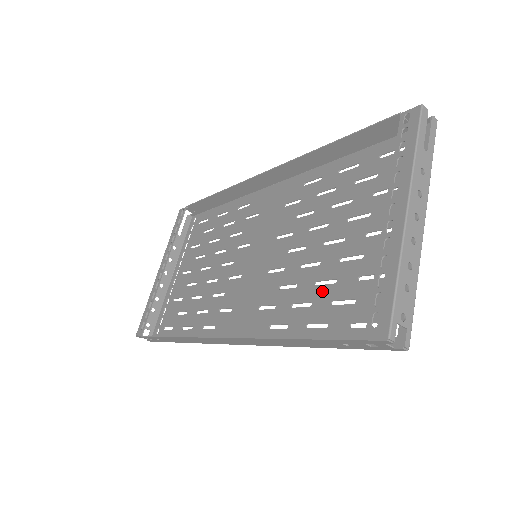
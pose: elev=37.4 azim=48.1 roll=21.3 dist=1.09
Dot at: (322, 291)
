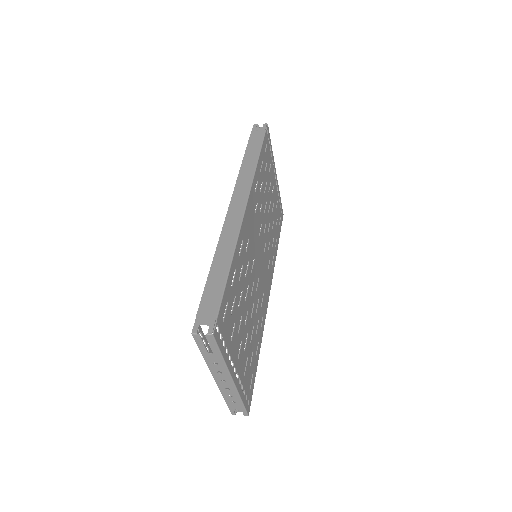
Dot at: (252, 337)
